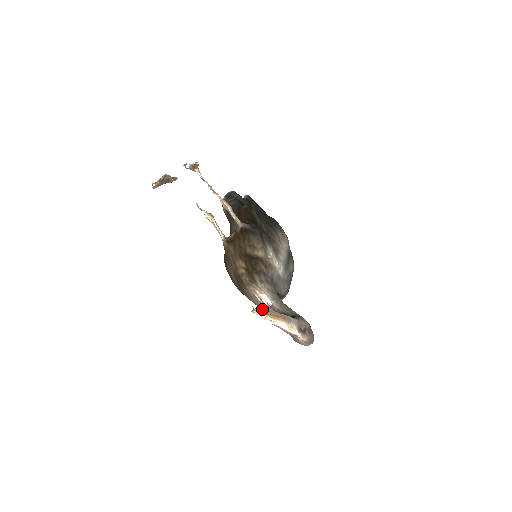
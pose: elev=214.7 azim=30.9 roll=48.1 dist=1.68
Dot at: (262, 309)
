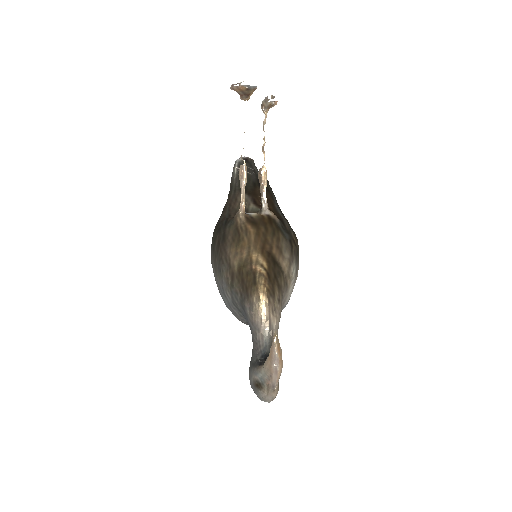
Dot at: occluded
